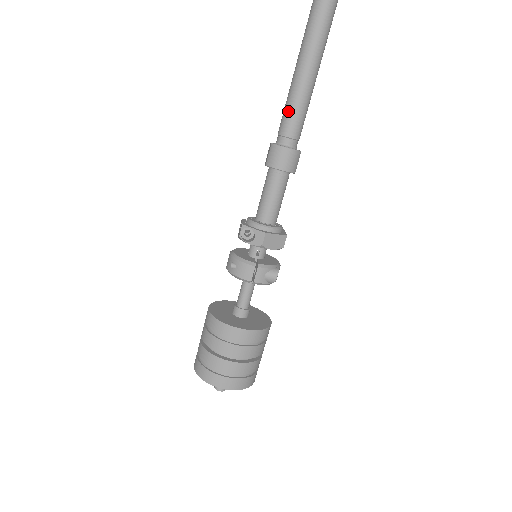
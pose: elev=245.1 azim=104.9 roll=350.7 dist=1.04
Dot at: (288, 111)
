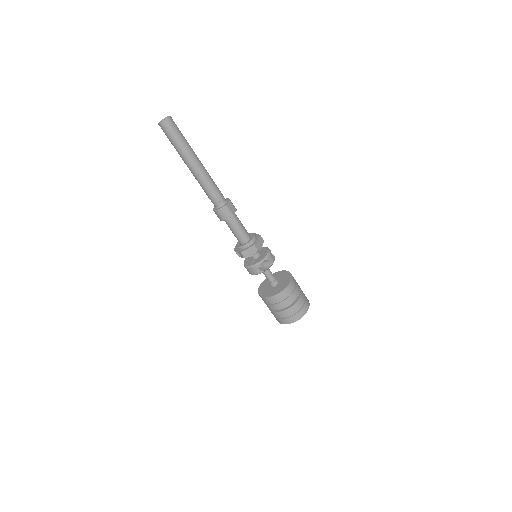
Dot at: (205, 192)
